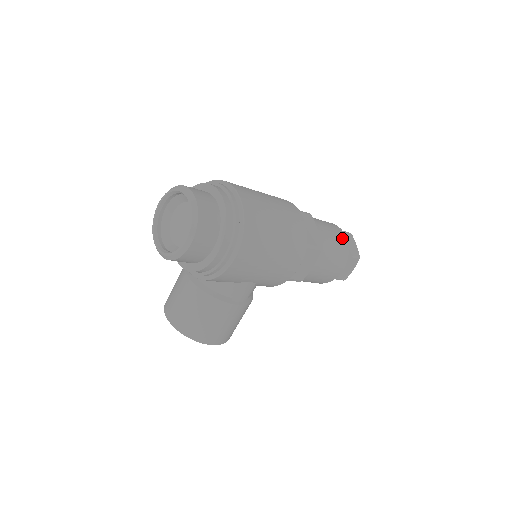
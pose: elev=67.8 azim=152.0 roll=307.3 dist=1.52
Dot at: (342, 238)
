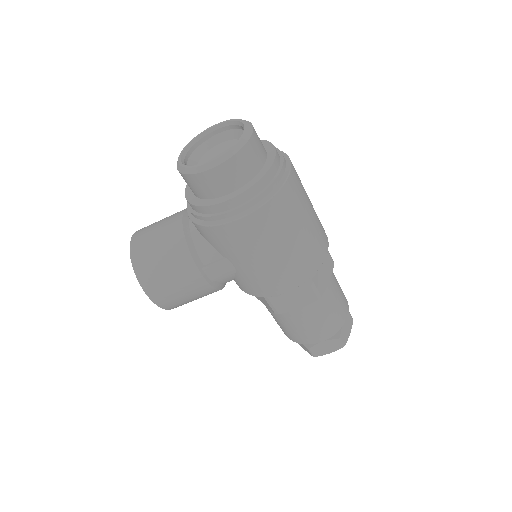
Dot at: (344, 311)
